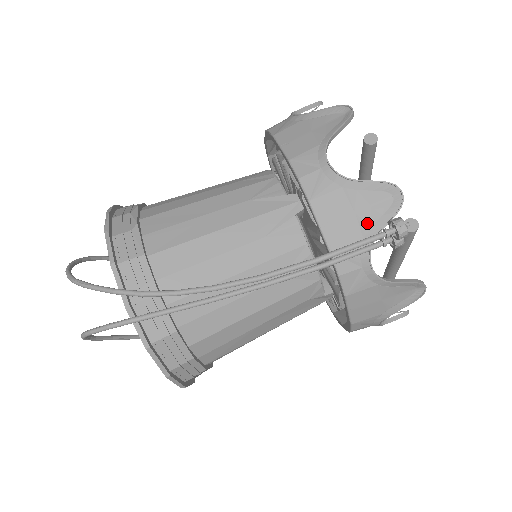
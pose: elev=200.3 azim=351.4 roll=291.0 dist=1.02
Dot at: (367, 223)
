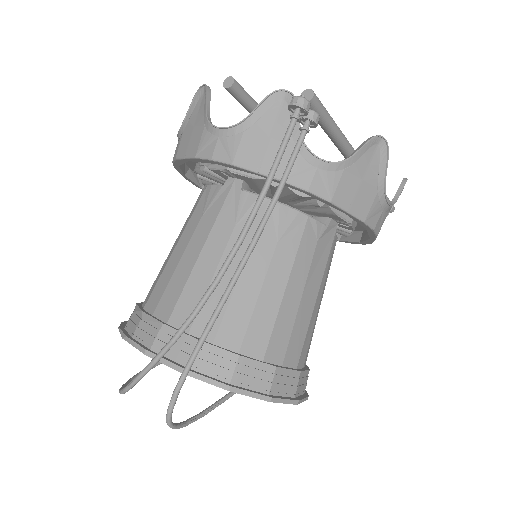
Dot at: occluded
